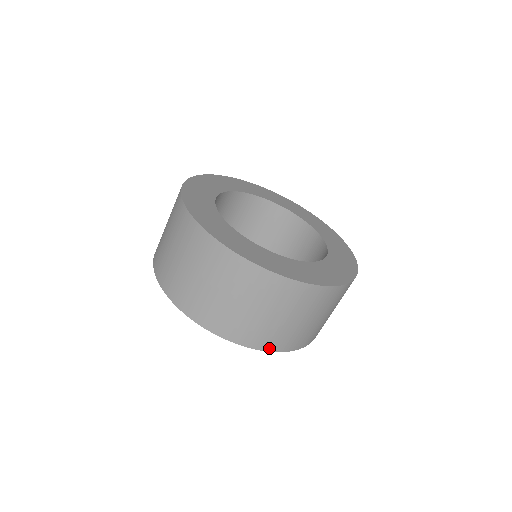
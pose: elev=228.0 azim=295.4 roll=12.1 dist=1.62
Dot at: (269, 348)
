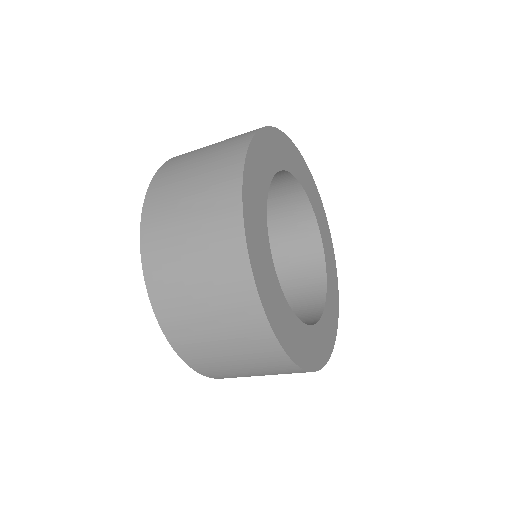
Dot at: occluded
